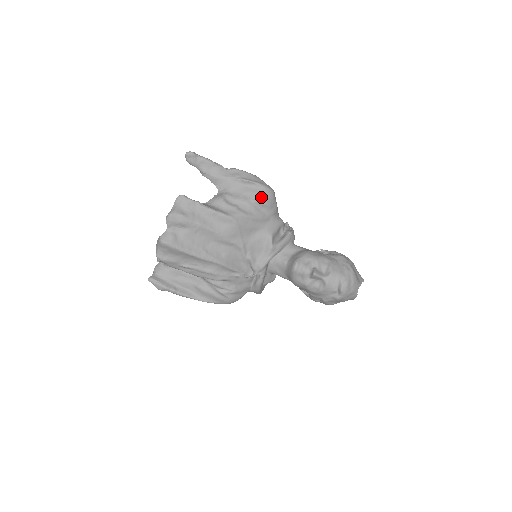
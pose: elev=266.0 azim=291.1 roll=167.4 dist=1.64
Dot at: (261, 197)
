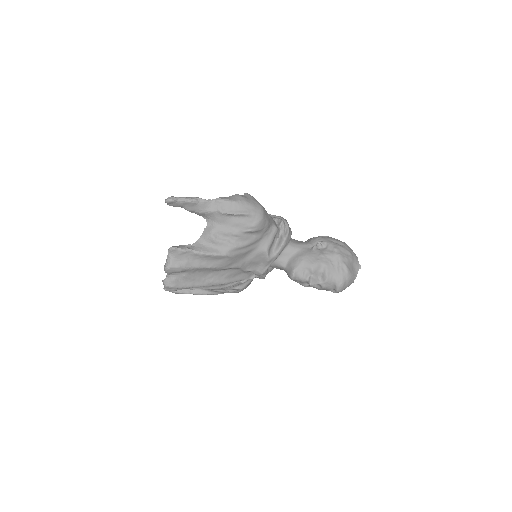
Dot at: (250, 226)
